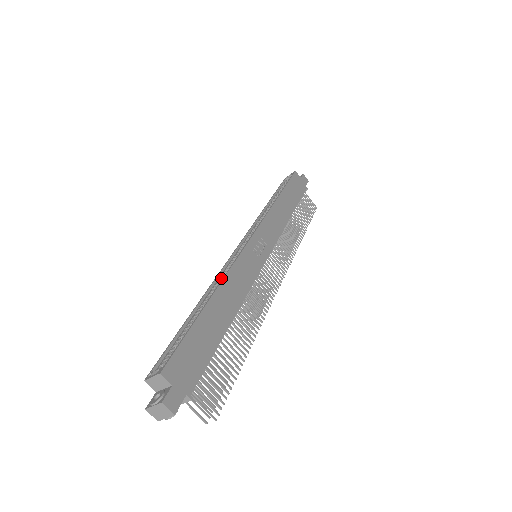
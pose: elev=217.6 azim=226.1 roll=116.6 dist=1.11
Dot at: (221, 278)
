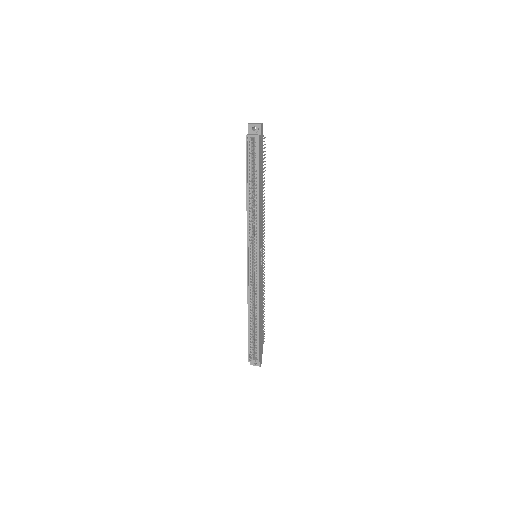
Dot at: (252, 295)
